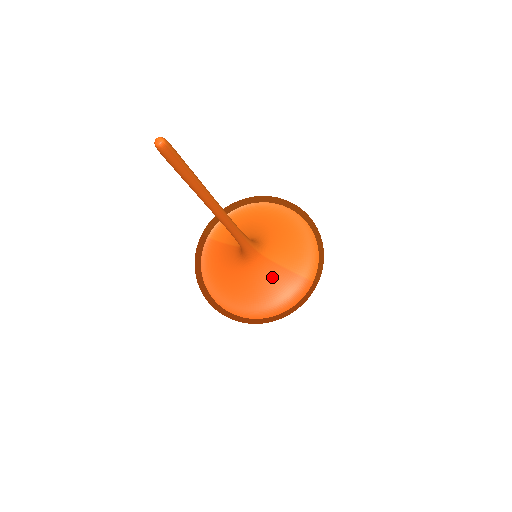
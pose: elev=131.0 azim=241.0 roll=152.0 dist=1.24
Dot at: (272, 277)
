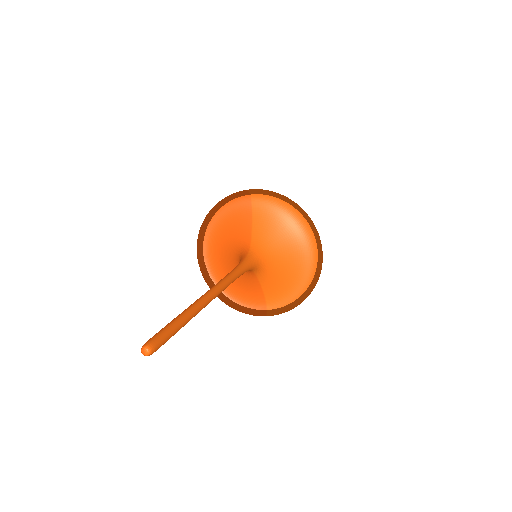
Dot at: (247, 281)
